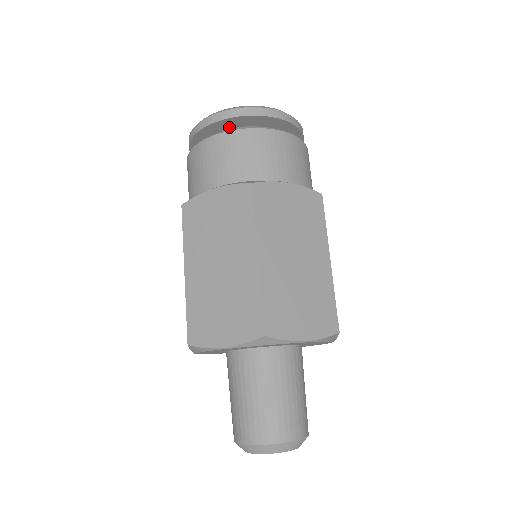
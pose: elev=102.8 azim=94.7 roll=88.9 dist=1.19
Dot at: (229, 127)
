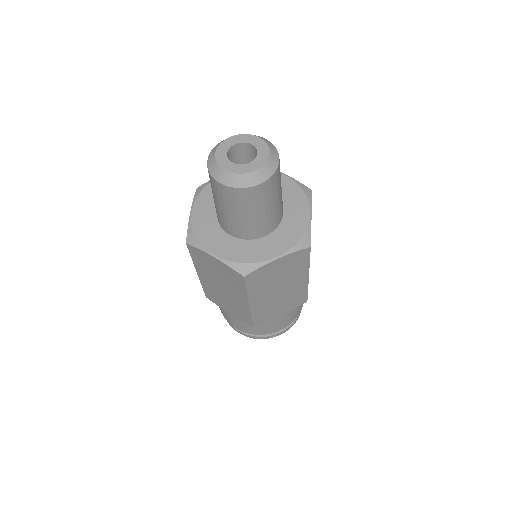
Dot at: occluded
